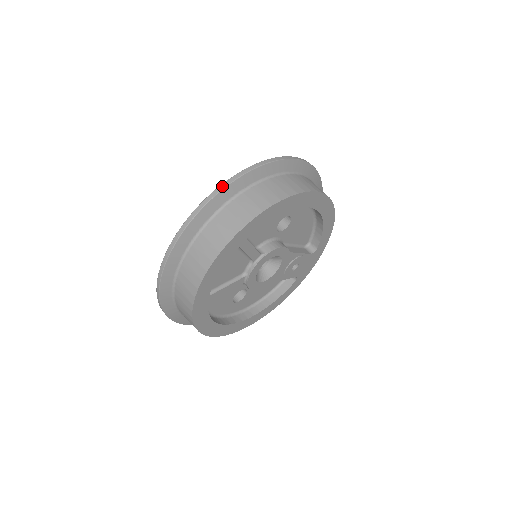
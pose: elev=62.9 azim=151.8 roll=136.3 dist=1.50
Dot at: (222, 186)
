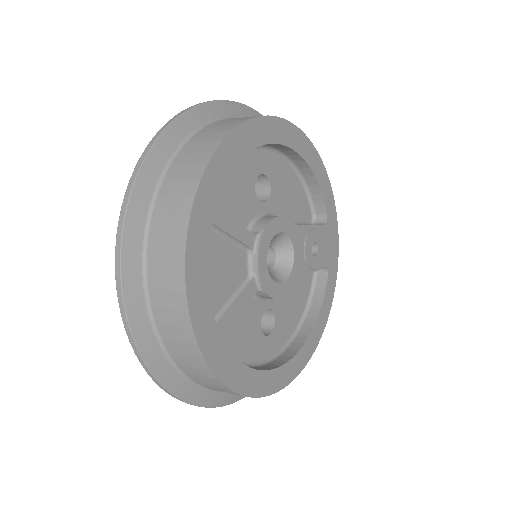
Dot at: (143, 155)
